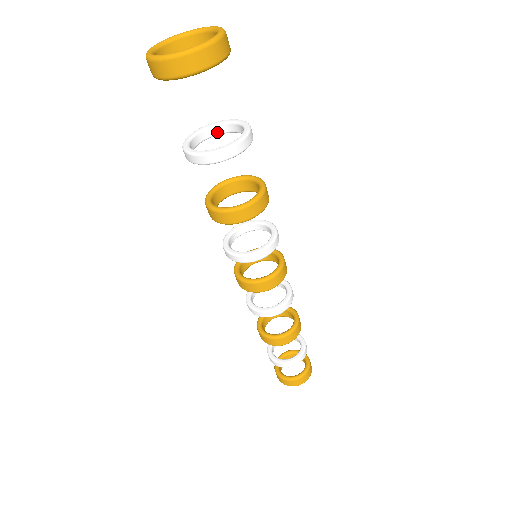
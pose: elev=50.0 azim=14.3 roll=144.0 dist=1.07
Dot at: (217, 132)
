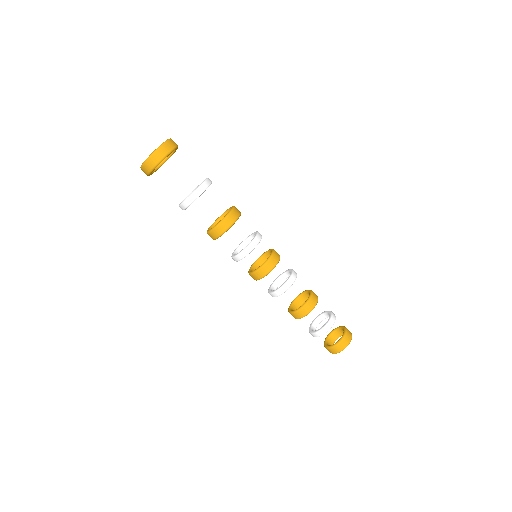
Dot at: occluded
